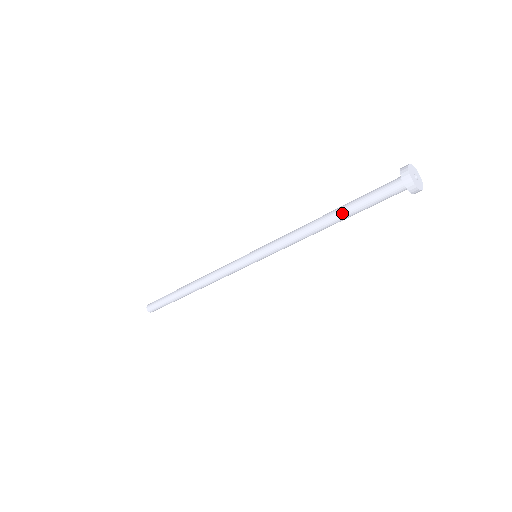
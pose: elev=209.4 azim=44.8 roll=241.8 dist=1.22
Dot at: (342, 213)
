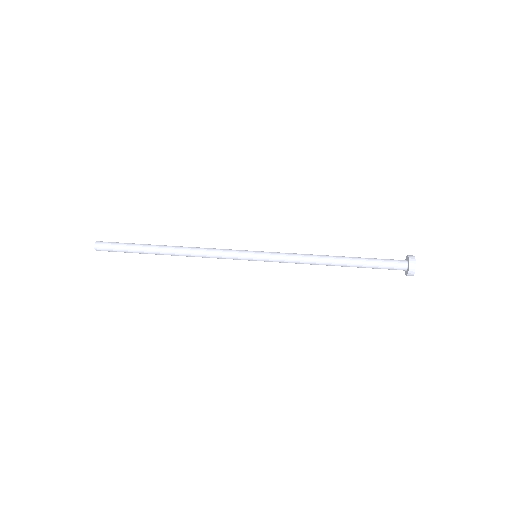
Dot at: (353, 263)
